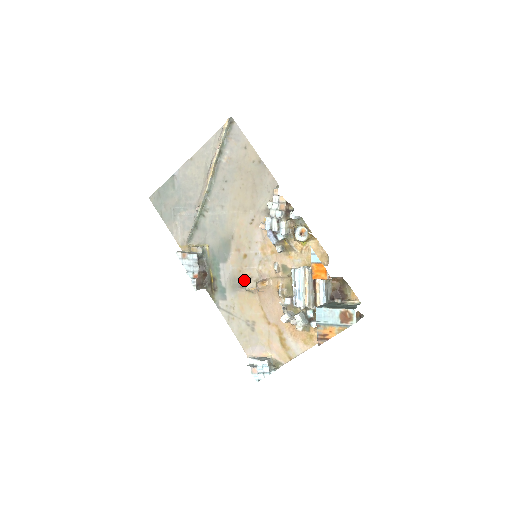
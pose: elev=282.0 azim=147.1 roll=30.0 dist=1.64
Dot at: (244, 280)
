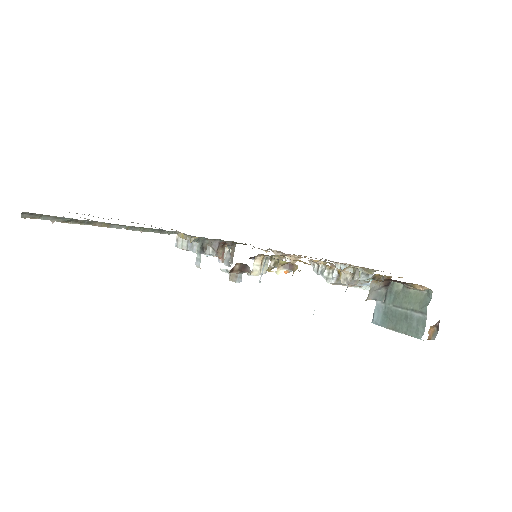
Dot at: occluded
